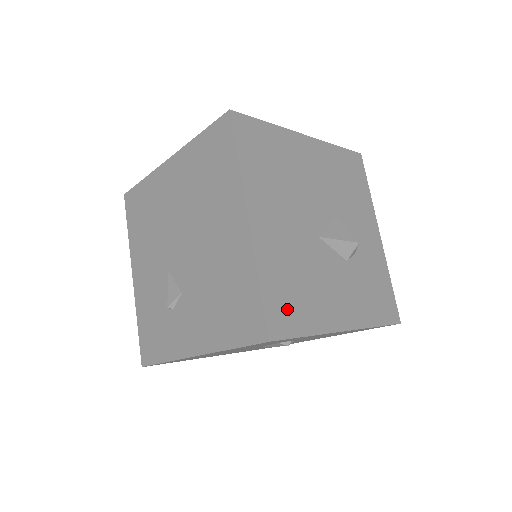
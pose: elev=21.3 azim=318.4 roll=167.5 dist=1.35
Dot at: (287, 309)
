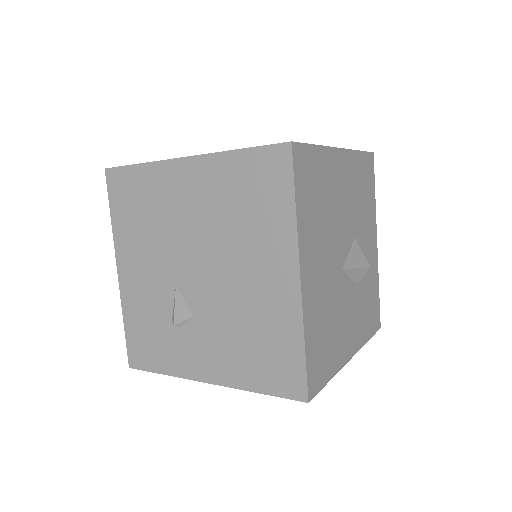
Dot at: (320, 361)
